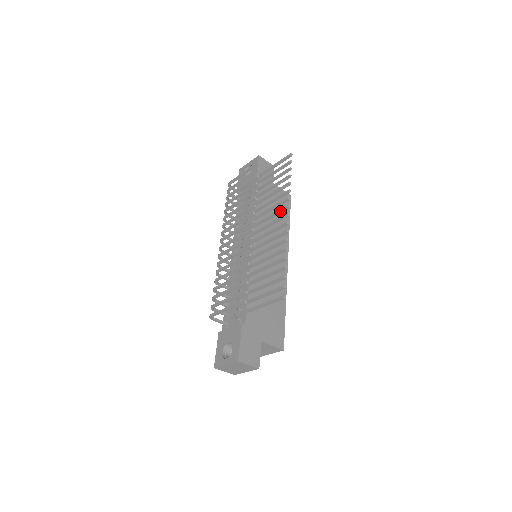
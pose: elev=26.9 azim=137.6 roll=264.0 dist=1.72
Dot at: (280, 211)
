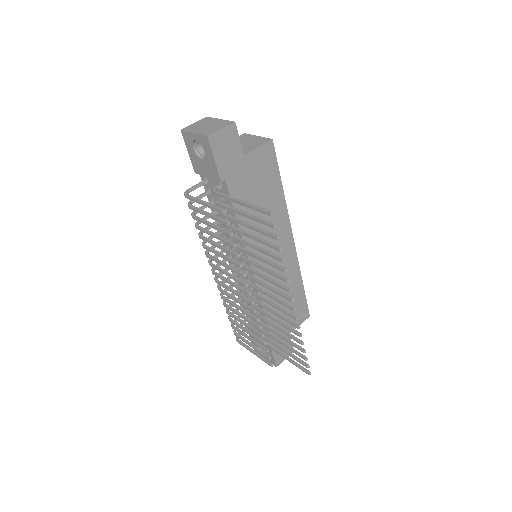
Dot at: occluded
